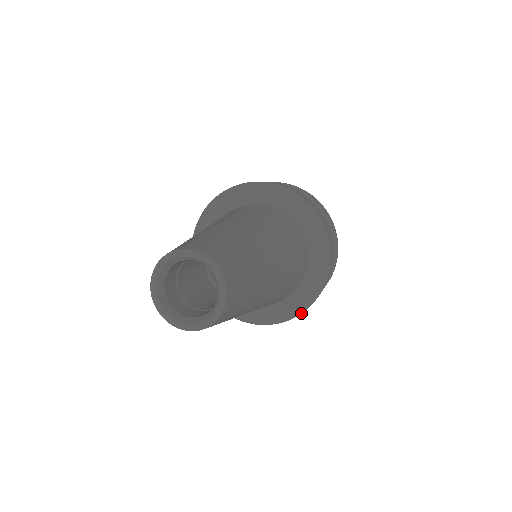
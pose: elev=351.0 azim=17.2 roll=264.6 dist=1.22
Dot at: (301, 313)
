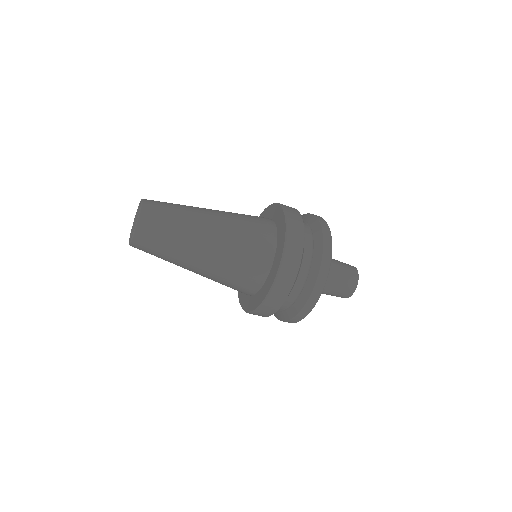
Dot at: (287, 229)
